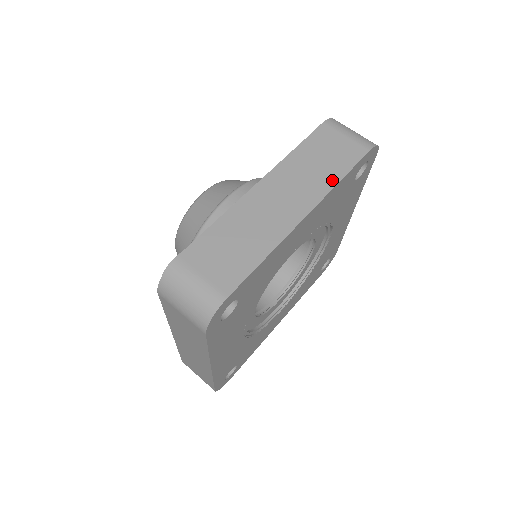
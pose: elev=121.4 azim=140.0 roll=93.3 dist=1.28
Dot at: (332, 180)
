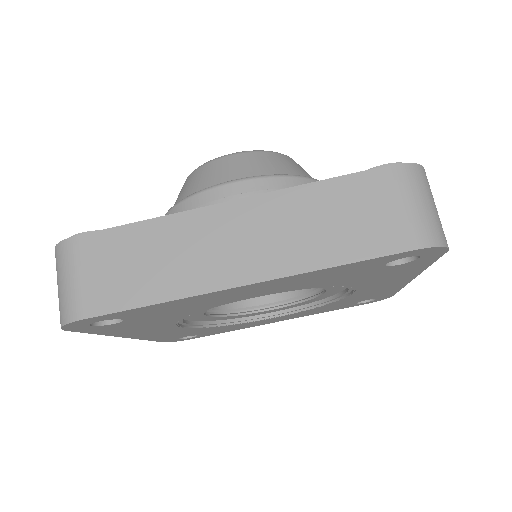
Dot at: (320, 259)
